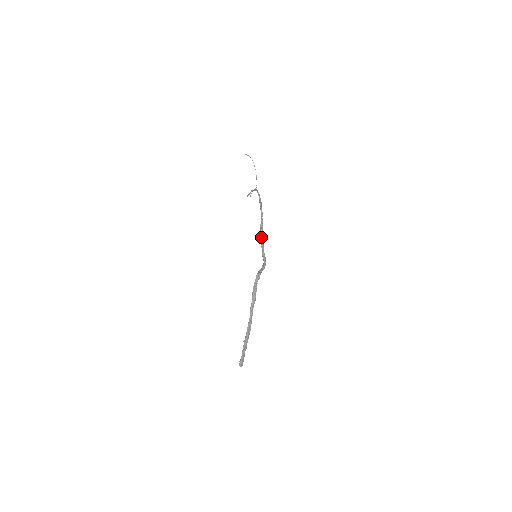
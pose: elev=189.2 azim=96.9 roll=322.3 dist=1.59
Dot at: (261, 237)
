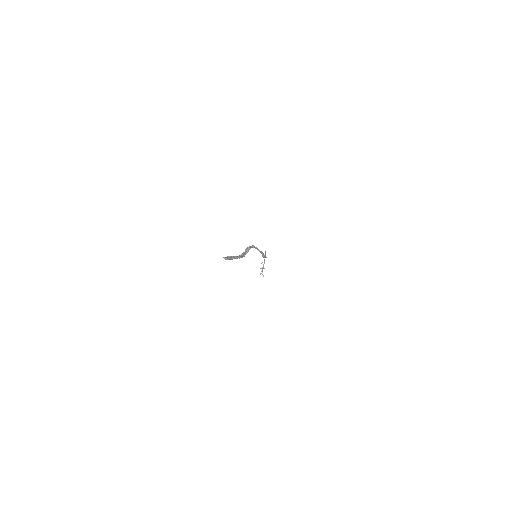
Dot at: occluded
